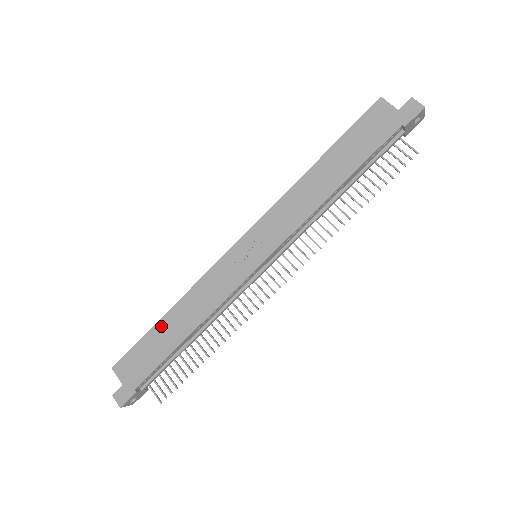
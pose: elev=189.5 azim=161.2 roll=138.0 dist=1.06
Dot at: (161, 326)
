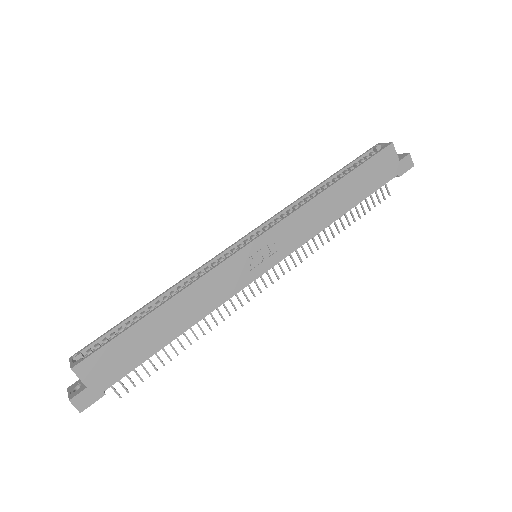
Dot at: (149, 322)
